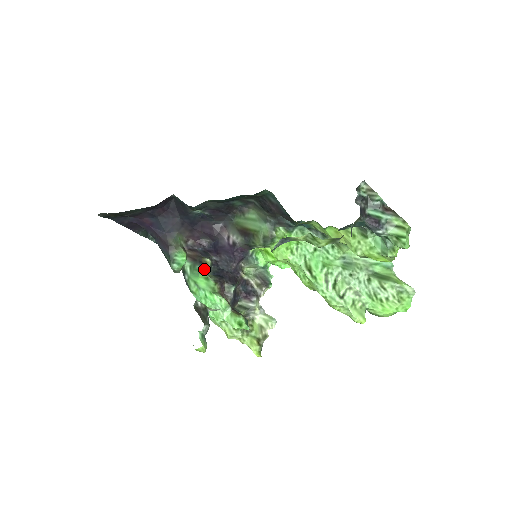
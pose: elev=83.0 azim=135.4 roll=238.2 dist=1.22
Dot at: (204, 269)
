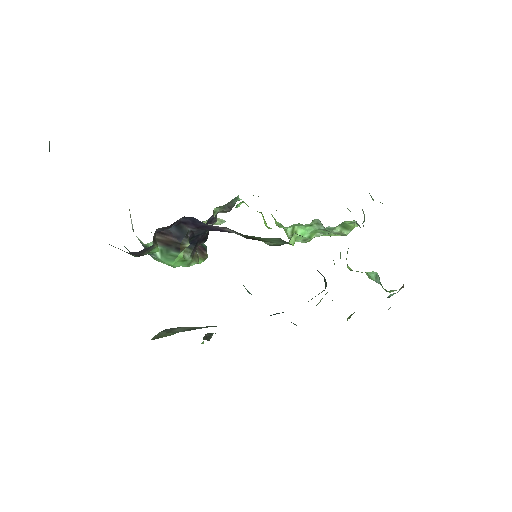
Dot at: (182, 255)
